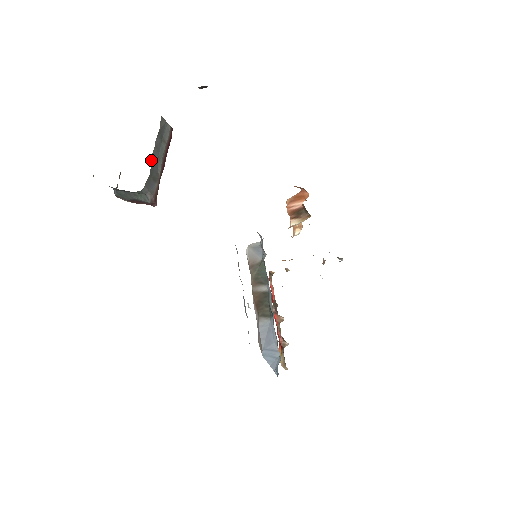
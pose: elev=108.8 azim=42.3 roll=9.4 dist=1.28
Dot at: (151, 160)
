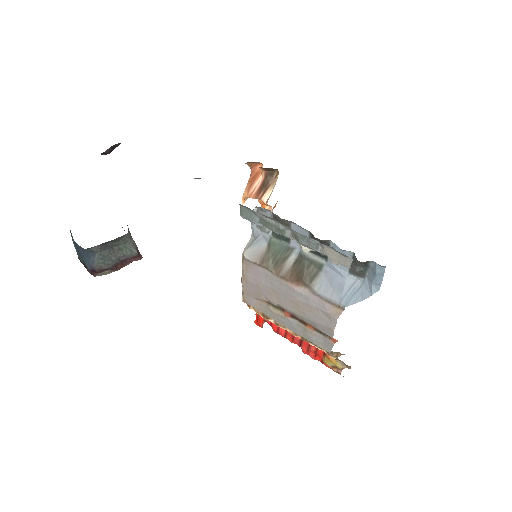
Dot at: occluded
